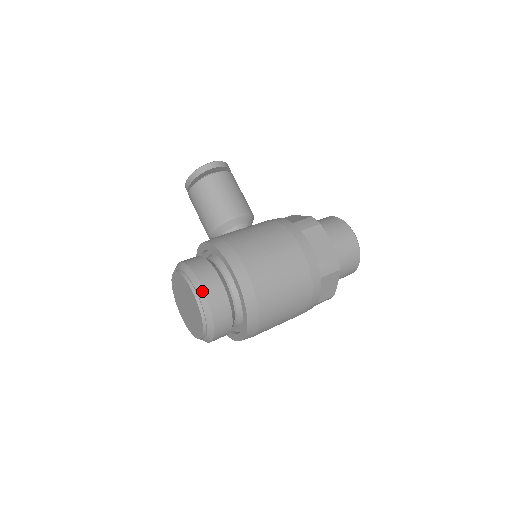
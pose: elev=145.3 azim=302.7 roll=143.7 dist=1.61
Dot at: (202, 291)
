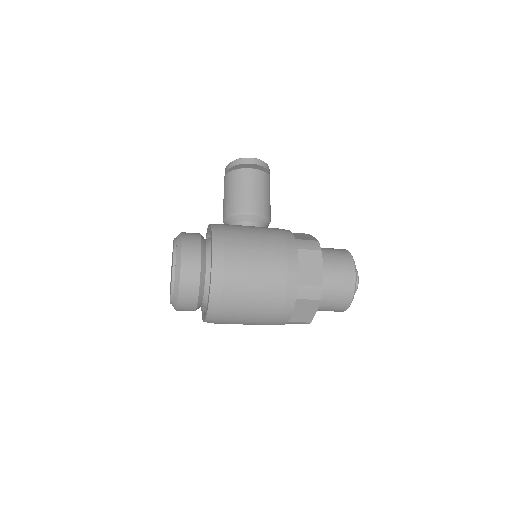
Dot at: (180, 262)
